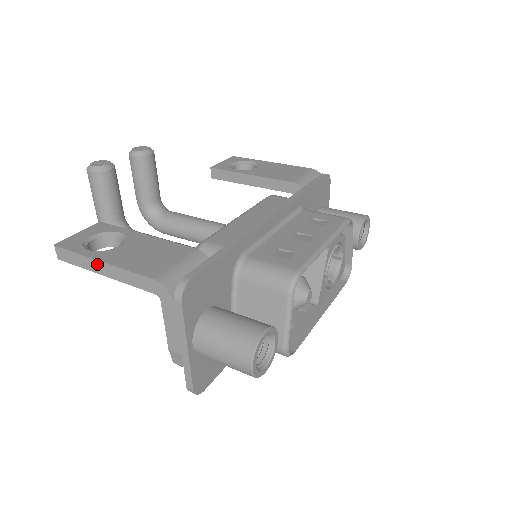
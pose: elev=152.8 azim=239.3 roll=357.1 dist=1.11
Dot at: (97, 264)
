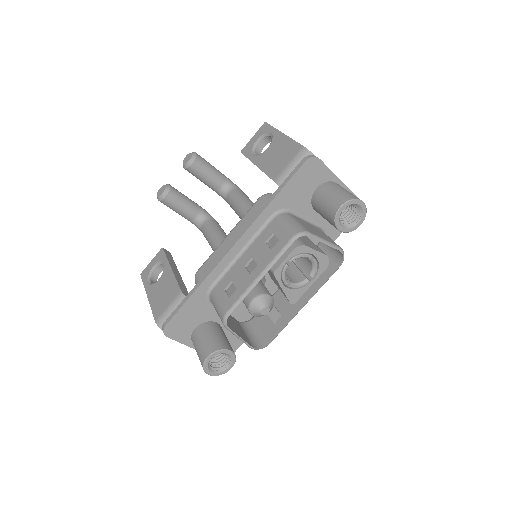
Dot at: occluded
